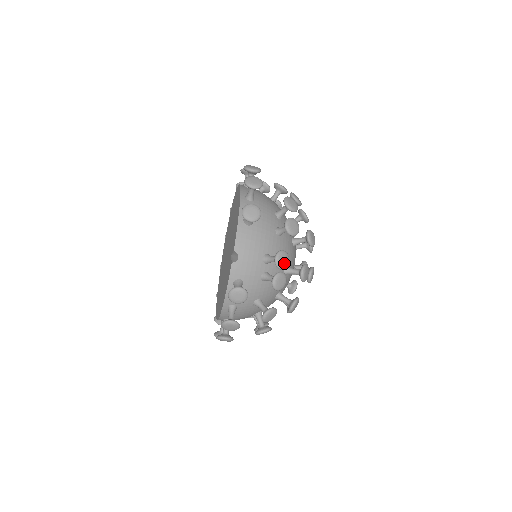
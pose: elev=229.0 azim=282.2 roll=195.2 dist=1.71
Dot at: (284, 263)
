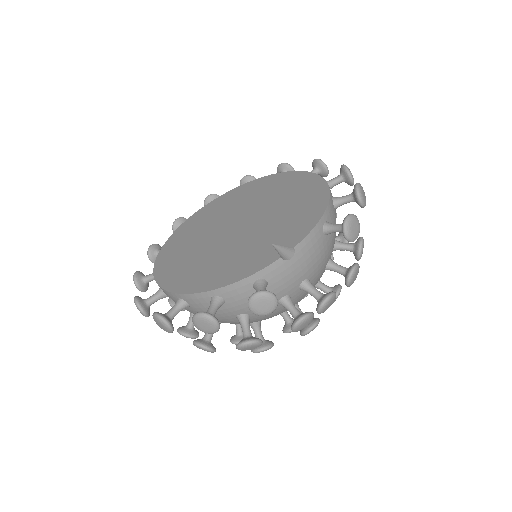
Dot at: (326, 308)
